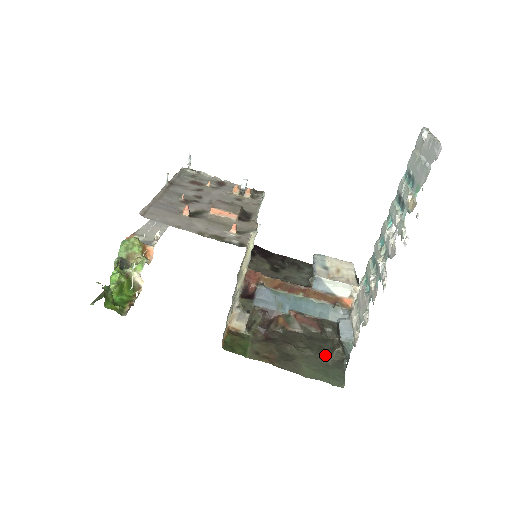
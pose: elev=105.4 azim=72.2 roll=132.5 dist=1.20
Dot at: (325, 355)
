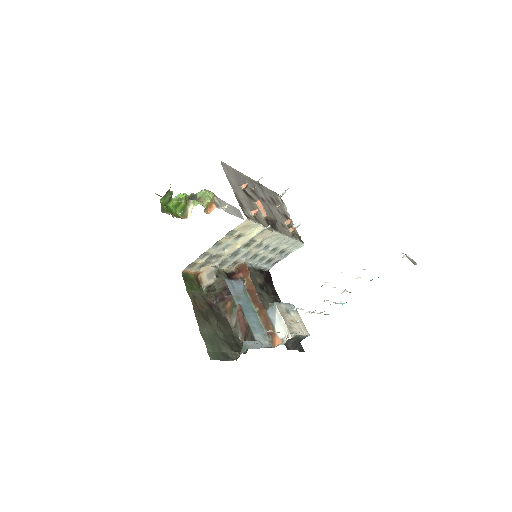
Dot at: (227, 346)
